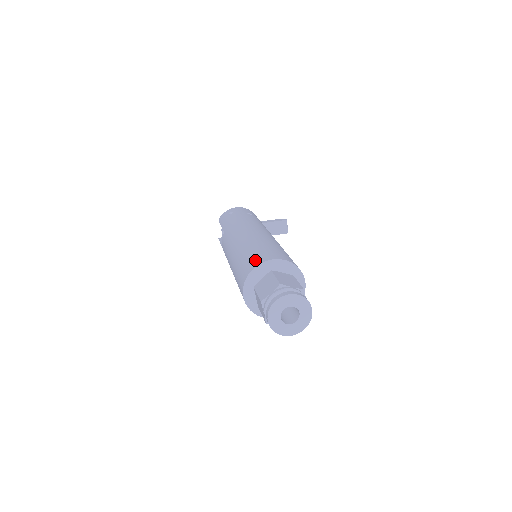
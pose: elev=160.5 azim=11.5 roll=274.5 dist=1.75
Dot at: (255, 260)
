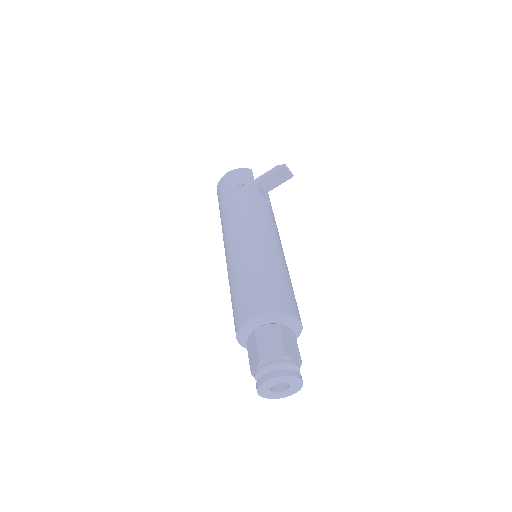
Dot at: (238, 315)
